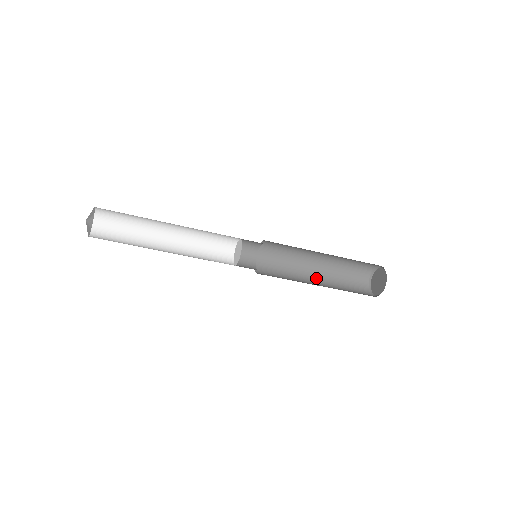
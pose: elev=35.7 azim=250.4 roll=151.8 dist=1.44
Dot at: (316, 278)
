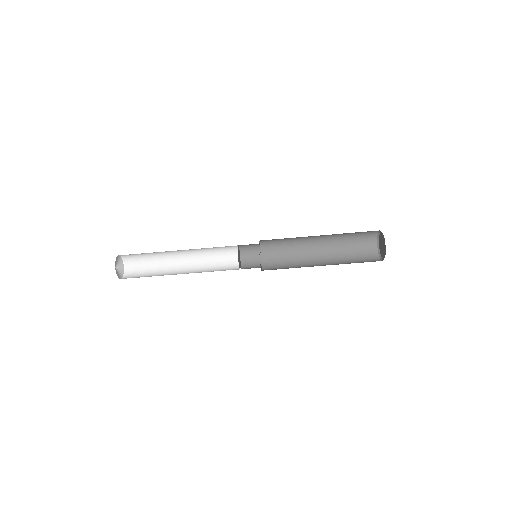
Dot at: (321, 253)
